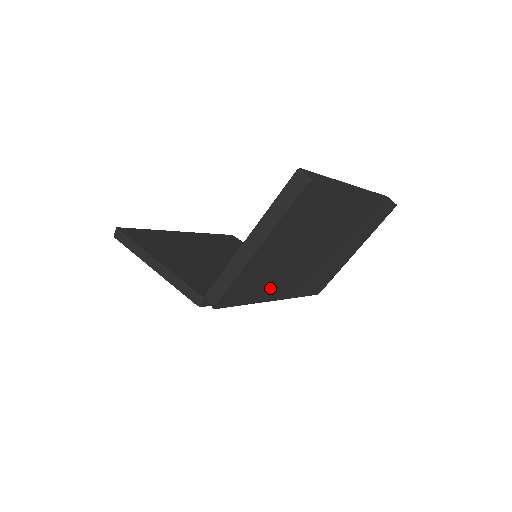
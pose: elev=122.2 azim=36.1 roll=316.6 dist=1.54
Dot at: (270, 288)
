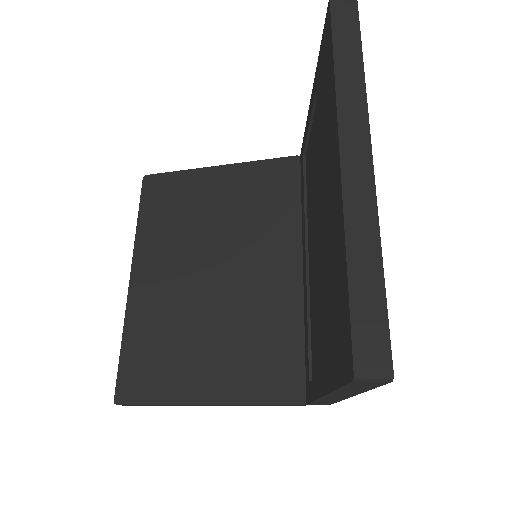
Dot at: occluded
